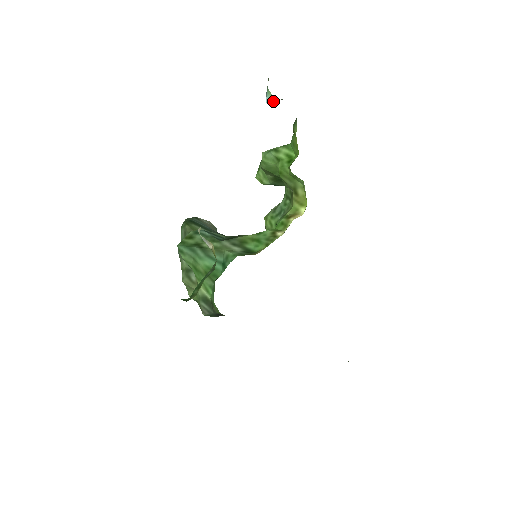
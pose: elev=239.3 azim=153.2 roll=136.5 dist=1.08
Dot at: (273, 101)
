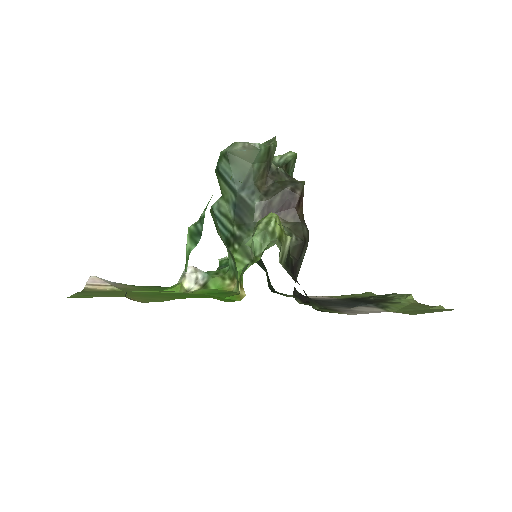
Dot at: occluded
